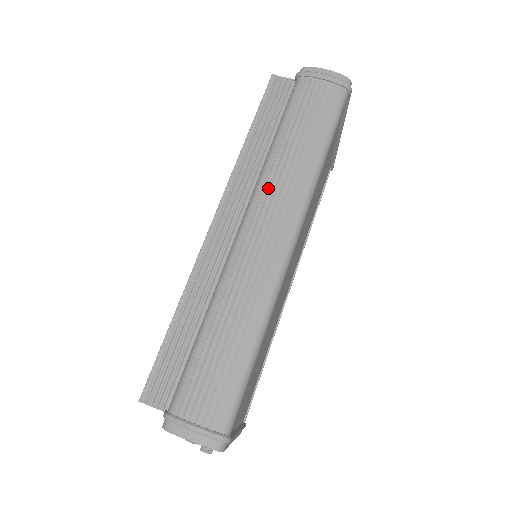
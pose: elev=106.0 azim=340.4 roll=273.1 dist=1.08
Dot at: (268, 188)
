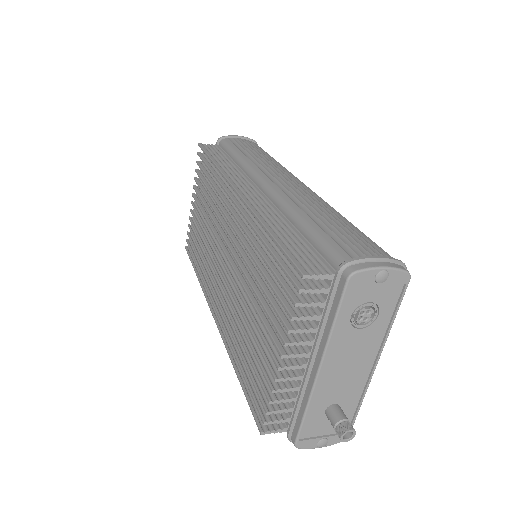
Dot at: (261, 167)
